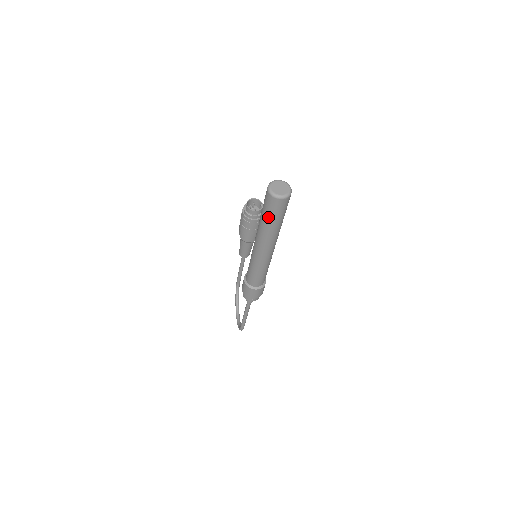
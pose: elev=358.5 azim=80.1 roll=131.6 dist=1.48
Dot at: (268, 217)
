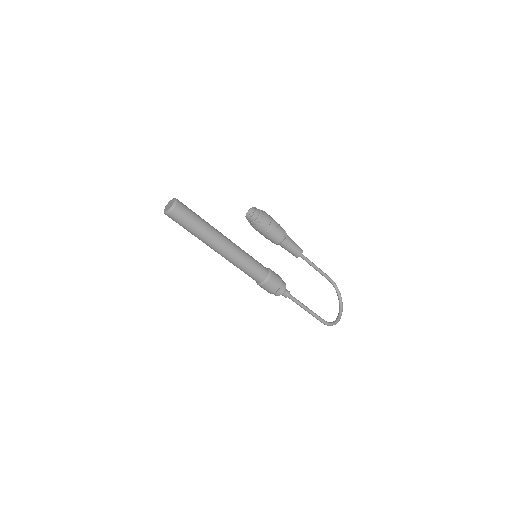
Dot at: (184, 228)
